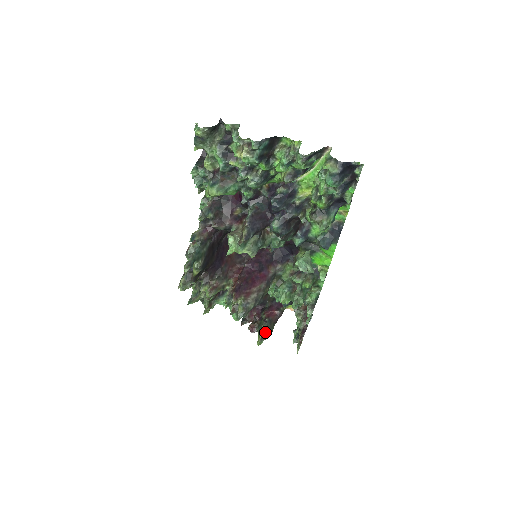
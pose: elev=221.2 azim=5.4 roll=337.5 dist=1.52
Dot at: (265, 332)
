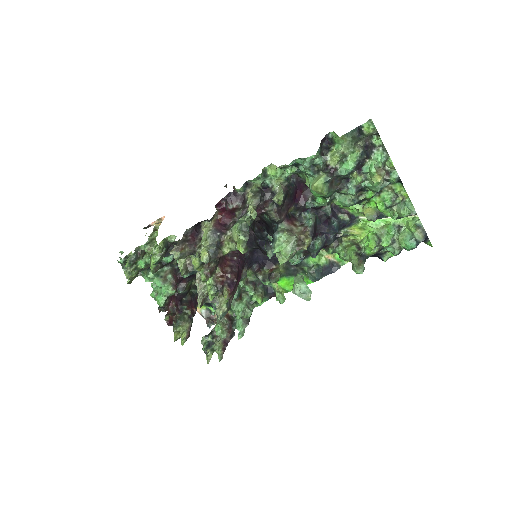
Dot at: occluded
